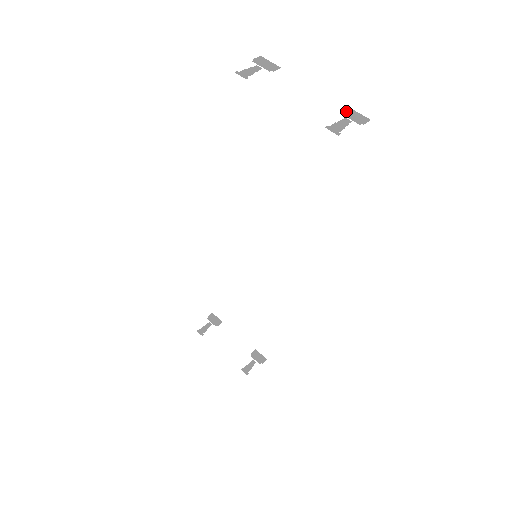
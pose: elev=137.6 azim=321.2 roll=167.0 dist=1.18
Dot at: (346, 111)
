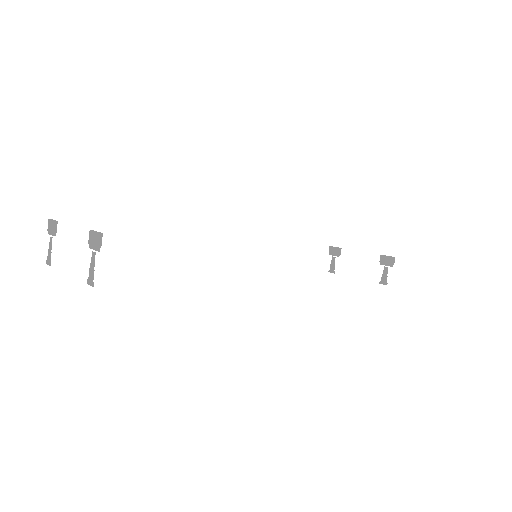
Dot at: (91, 240)
